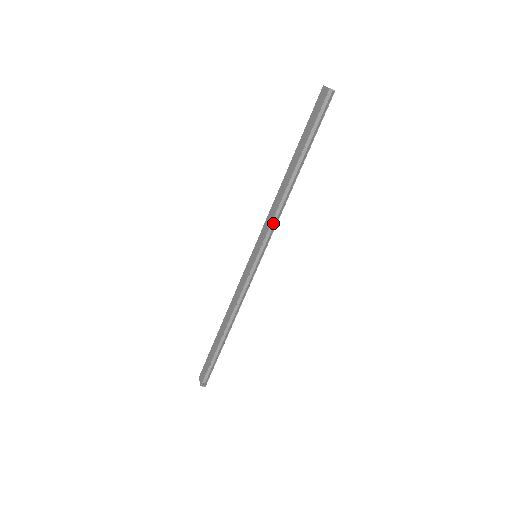
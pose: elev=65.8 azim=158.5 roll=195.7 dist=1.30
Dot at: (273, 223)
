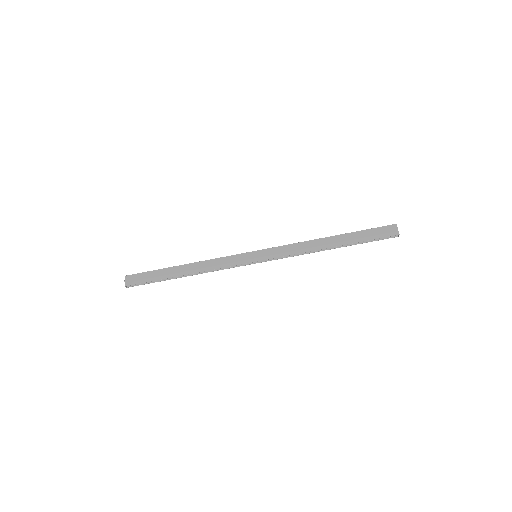
Dot at: (289, 253)
